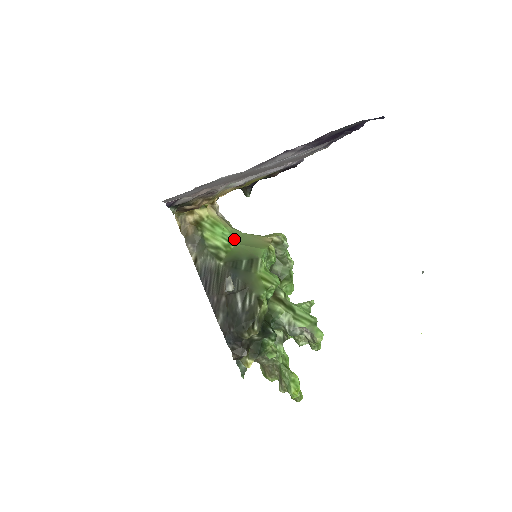
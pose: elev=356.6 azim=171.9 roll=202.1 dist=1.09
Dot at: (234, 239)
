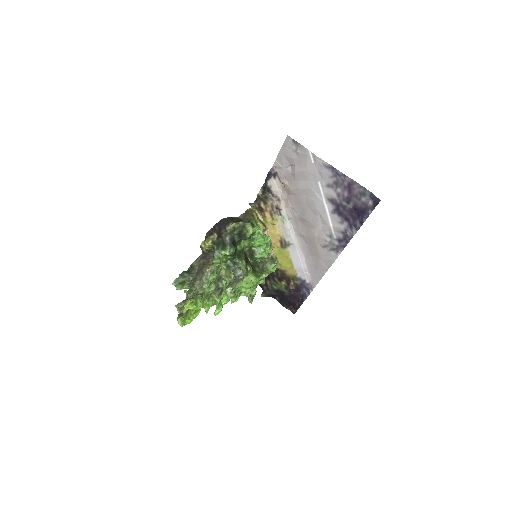
Dot at: occluded
